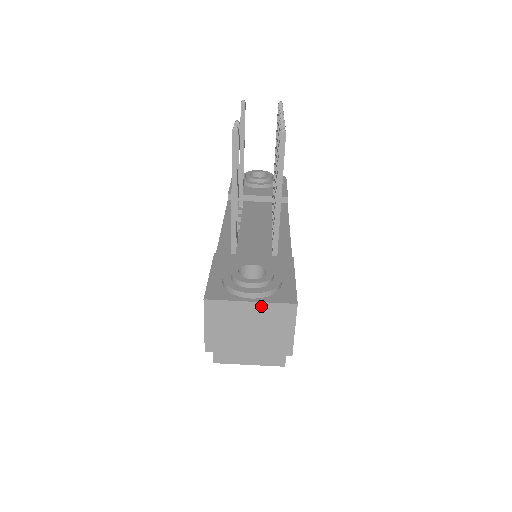
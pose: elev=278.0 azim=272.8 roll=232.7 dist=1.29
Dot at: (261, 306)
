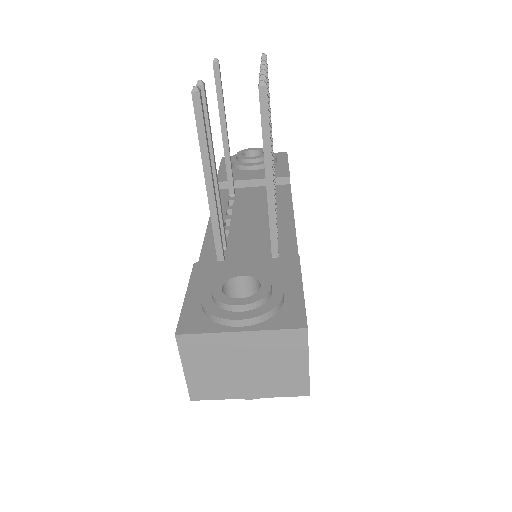
Dot at: (256, 336)
